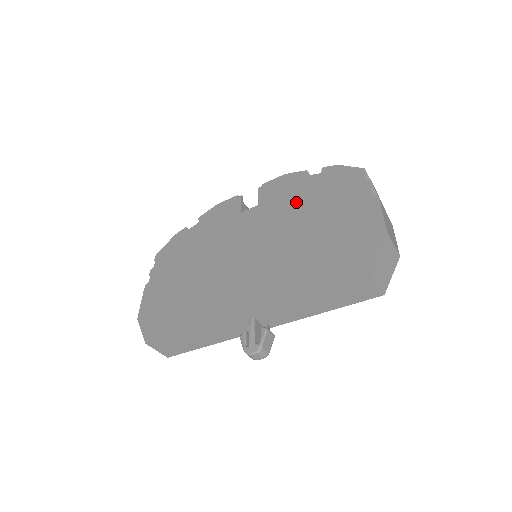
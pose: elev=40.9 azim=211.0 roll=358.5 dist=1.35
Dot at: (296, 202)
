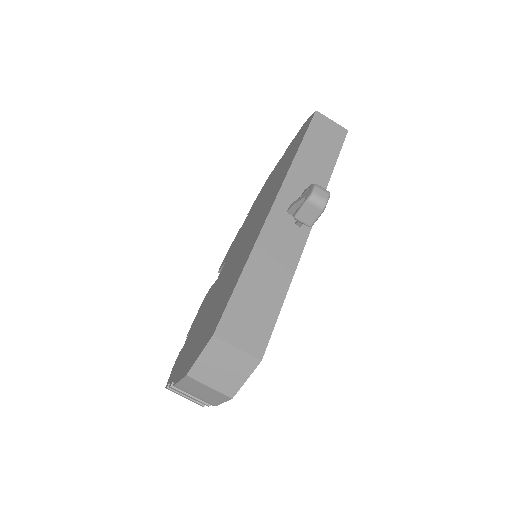
Dot at: (248, 220)
